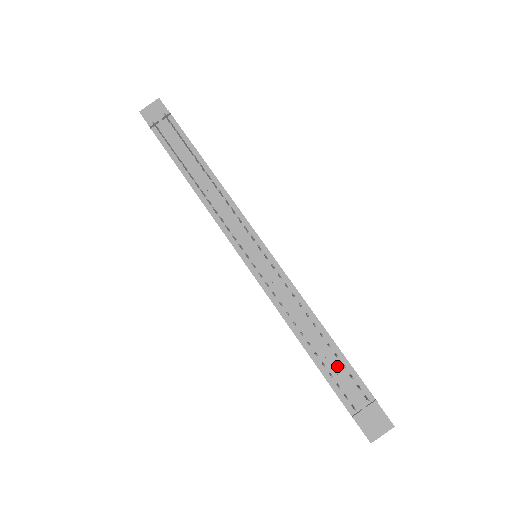
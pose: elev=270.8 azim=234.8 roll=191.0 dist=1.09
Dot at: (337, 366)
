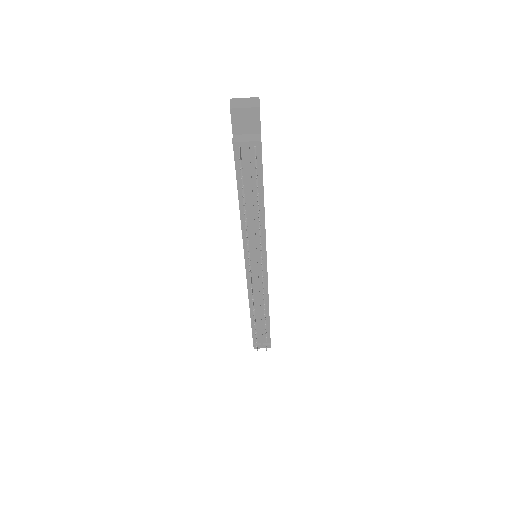
Dot at: (262, 327)
